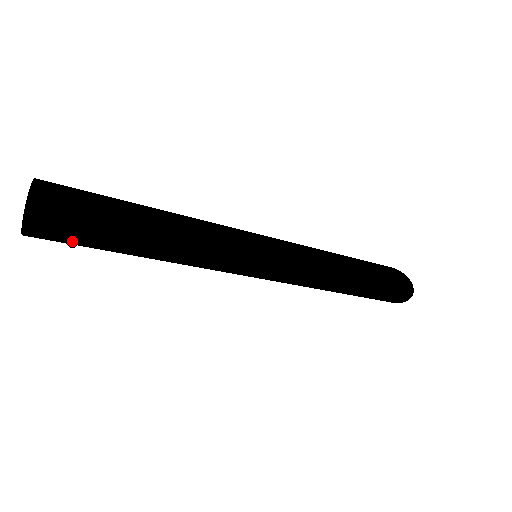
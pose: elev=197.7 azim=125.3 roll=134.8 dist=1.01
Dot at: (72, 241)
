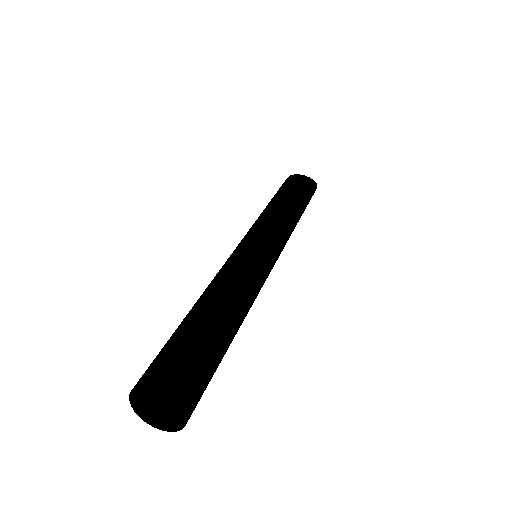
Dot at: occluded
